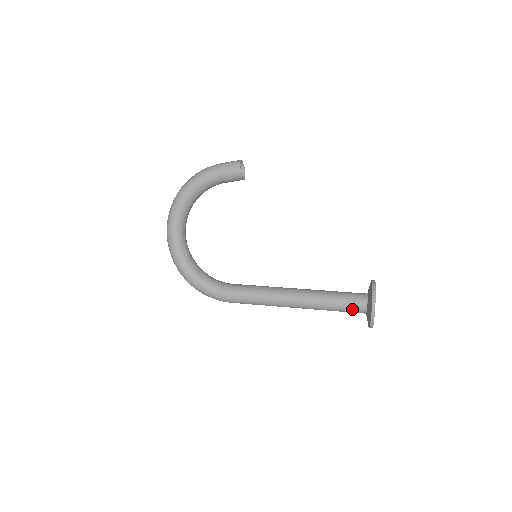
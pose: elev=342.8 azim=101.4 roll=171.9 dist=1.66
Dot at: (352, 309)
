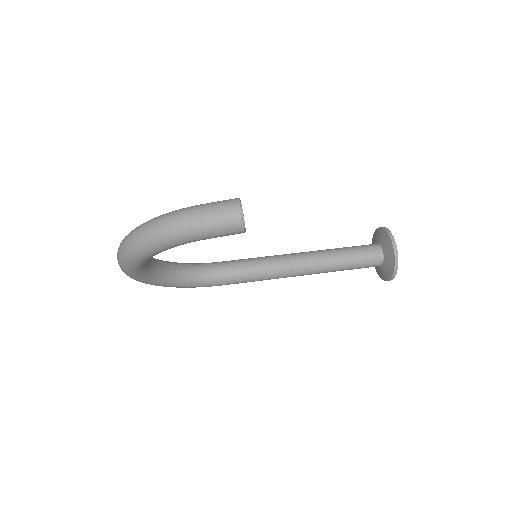
Dot at: occluded
